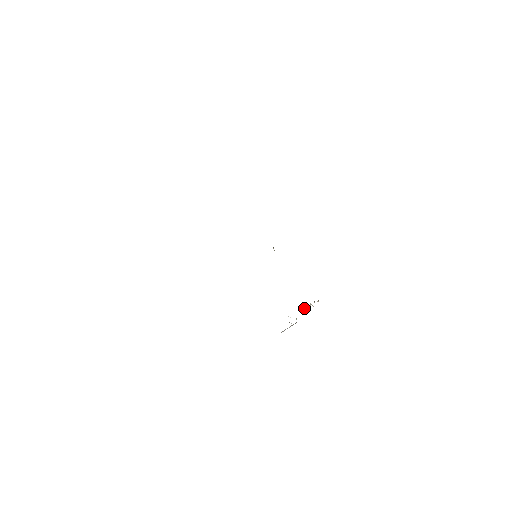
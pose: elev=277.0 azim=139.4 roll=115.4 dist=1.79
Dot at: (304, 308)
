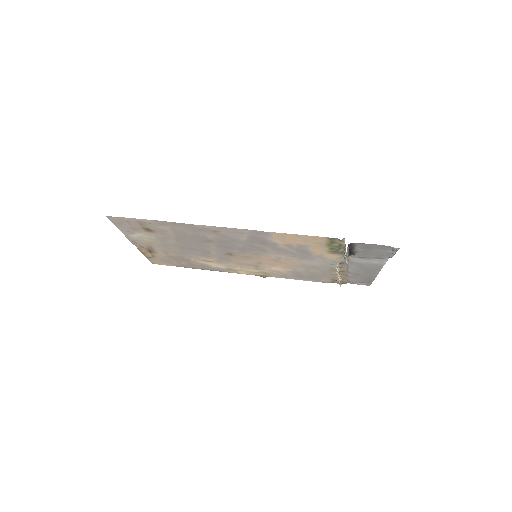
Dot at: (338, 269)
